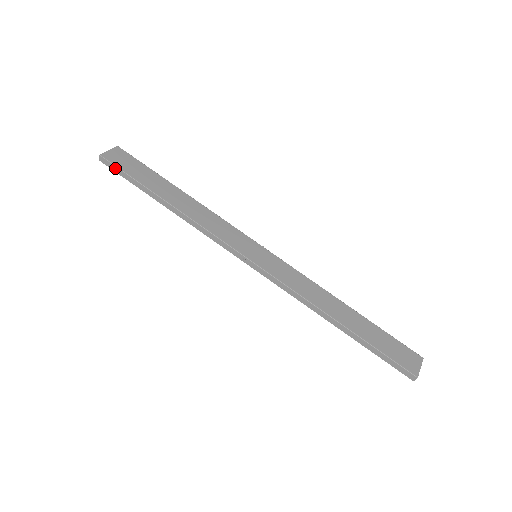
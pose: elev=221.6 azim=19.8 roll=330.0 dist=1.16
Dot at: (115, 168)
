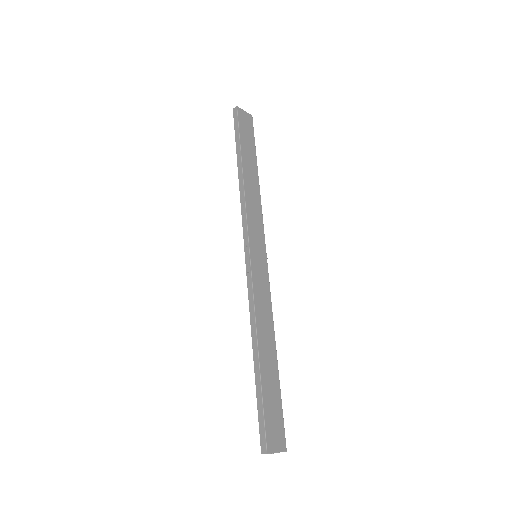
Dot at: (236, 121)
